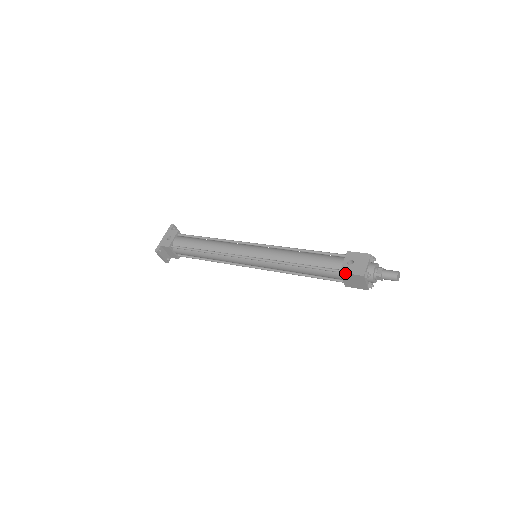
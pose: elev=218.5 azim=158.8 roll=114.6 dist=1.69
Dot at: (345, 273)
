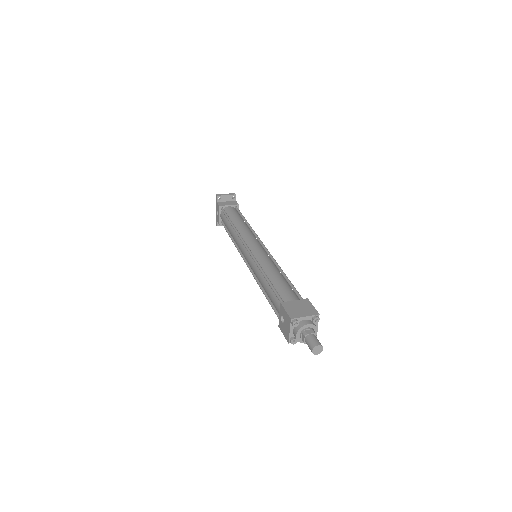
Dot at: (281, 330)
